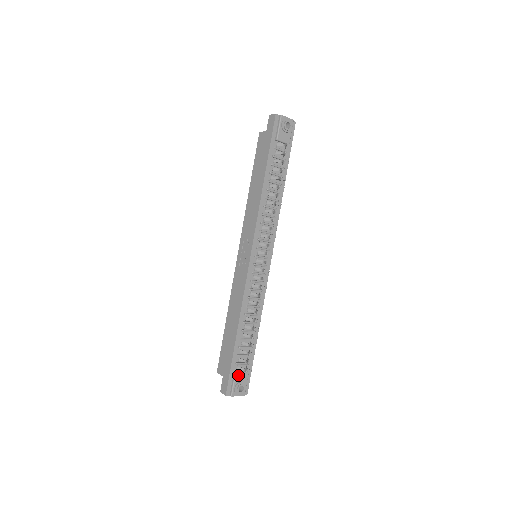
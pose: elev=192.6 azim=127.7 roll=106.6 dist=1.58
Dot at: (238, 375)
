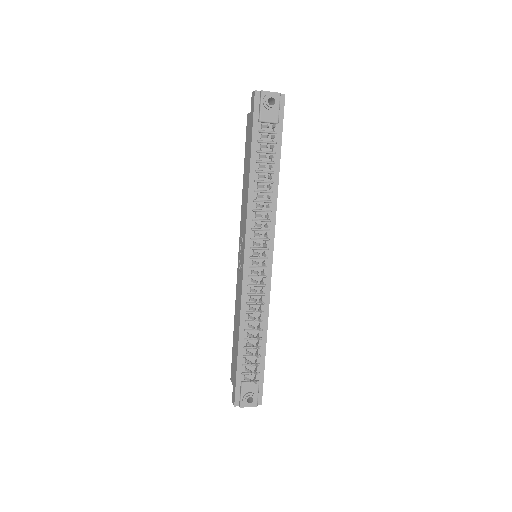
Dot at: (245, 385)
